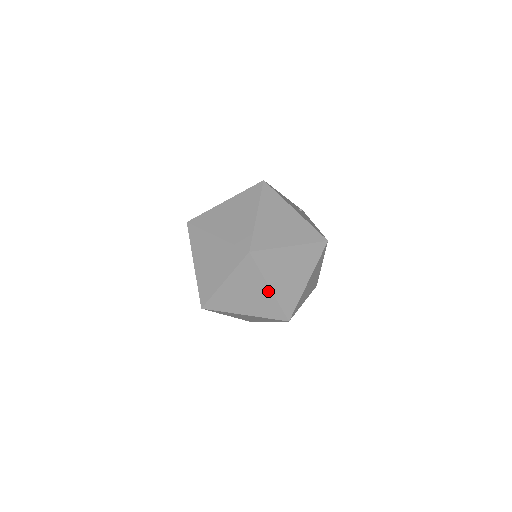
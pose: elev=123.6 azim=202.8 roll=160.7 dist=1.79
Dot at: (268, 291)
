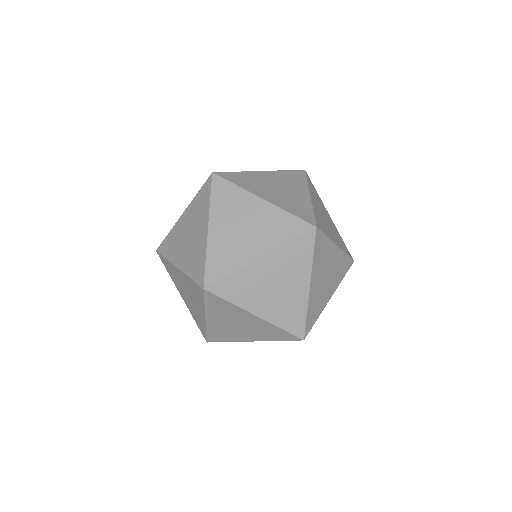
Dot at: (305, 289)
